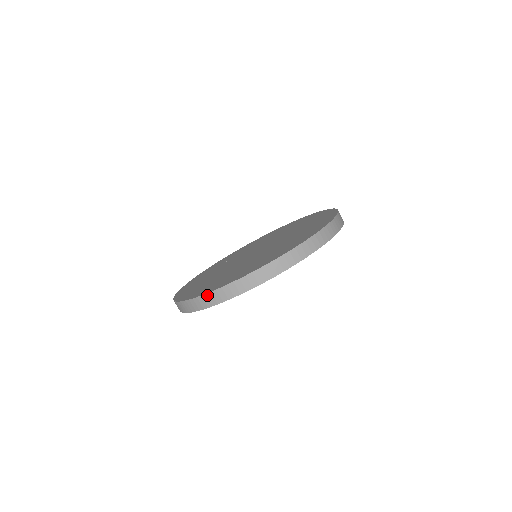
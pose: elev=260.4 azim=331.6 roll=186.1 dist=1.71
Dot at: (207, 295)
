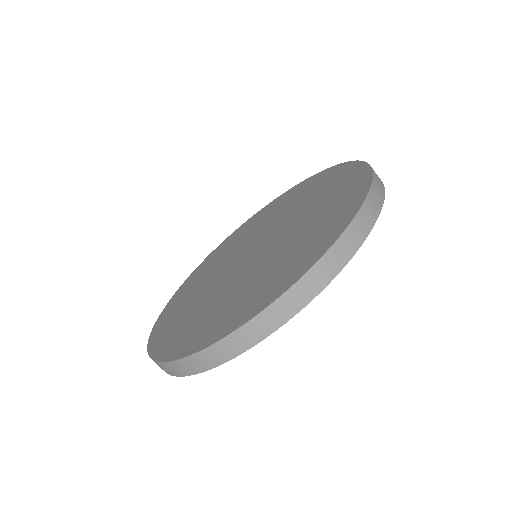
Dot at: occluded
